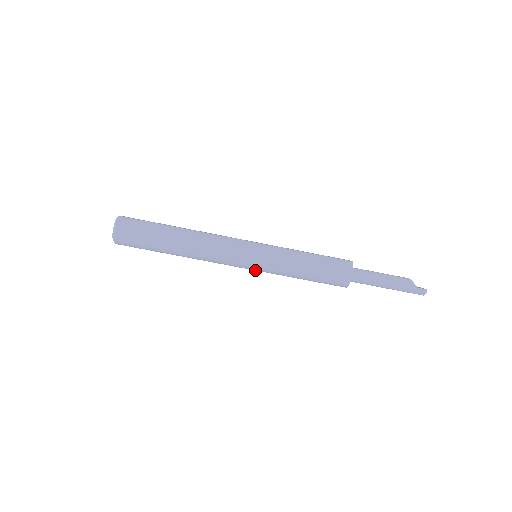
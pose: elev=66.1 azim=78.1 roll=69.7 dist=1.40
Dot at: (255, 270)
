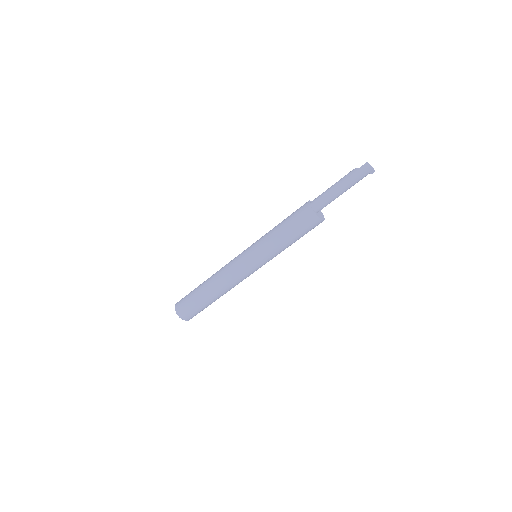
Dot at: (260, 264)
